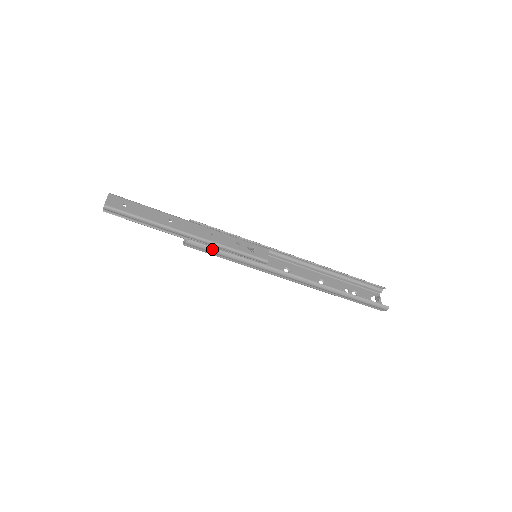
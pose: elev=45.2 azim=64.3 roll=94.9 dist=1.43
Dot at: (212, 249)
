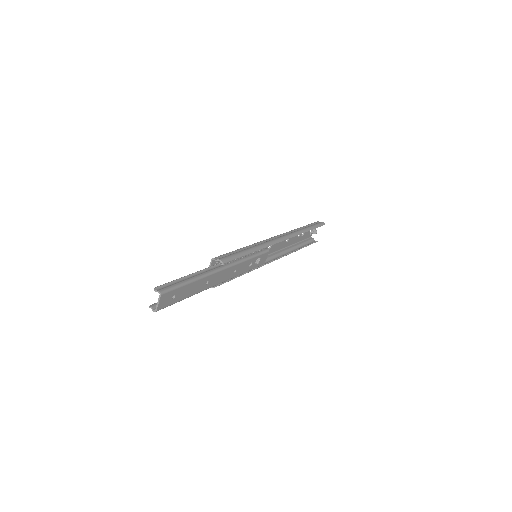
Dot at: occluded
